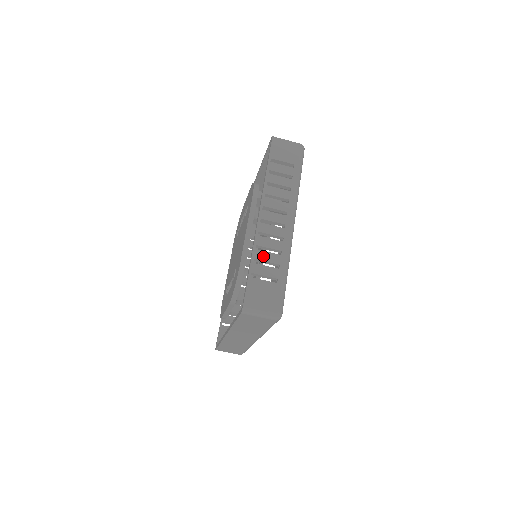
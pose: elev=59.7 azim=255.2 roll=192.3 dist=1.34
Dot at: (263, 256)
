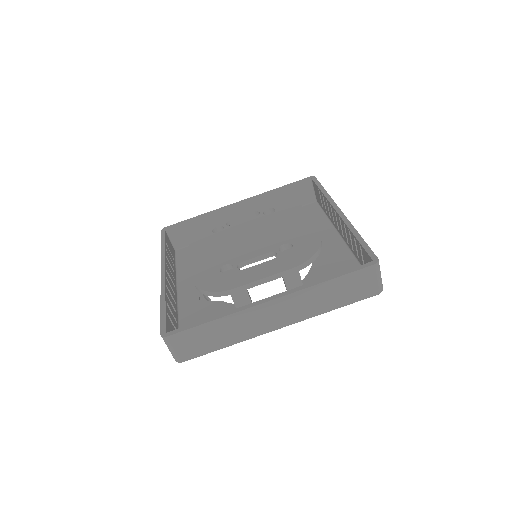
Dot at: occluded
